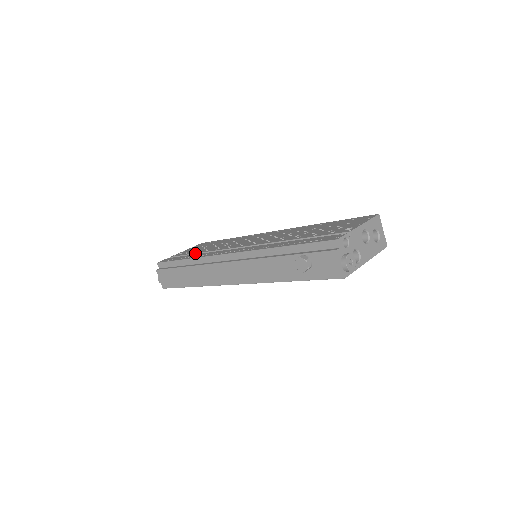
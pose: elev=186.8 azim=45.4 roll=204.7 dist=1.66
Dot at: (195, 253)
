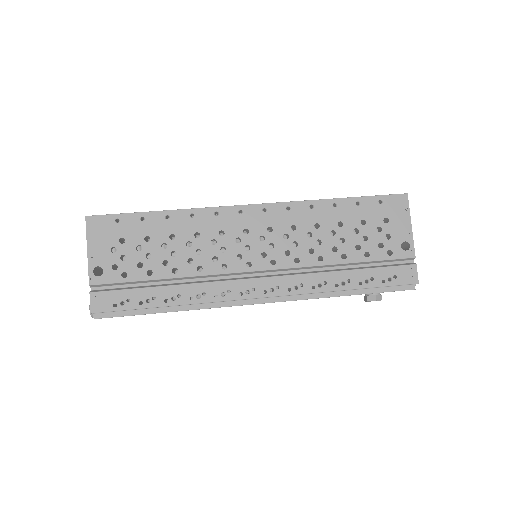
Dot at: (156, 280)
